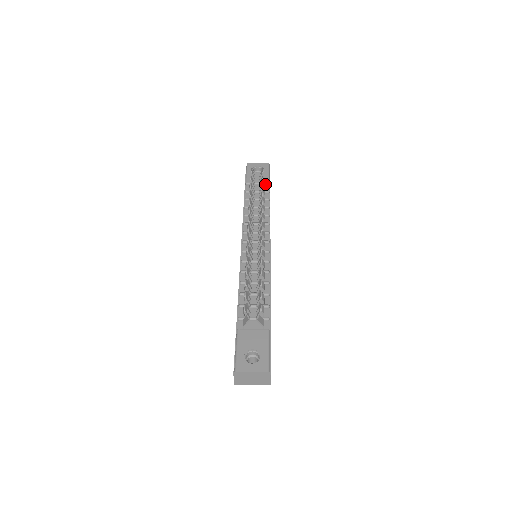
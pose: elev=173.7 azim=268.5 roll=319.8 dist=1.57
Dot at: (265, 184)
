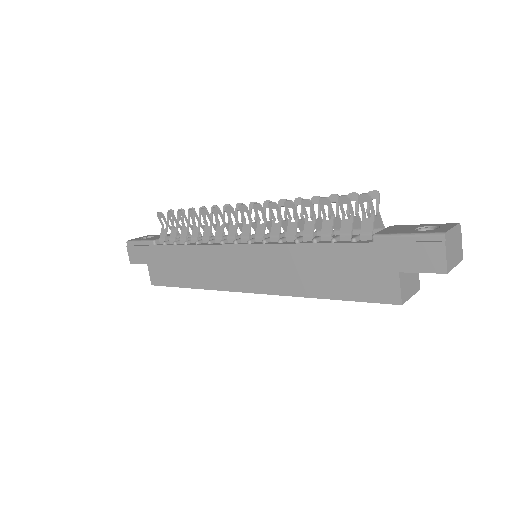
Dot at: occluded
